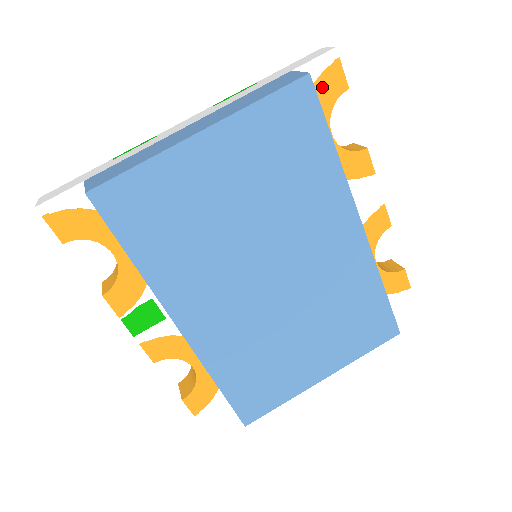
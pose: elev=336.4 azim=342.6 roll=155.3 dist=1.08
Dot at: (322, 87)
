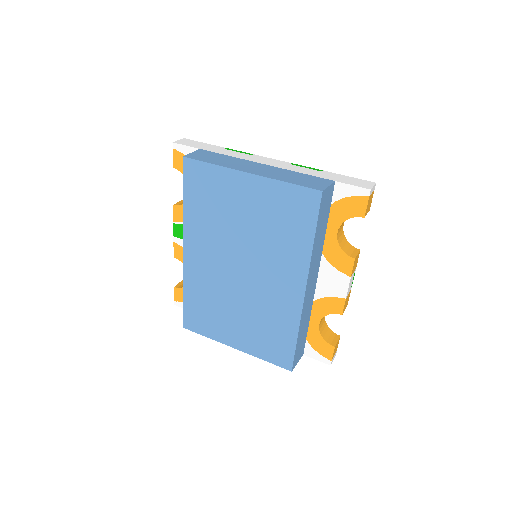
Dot at: (348, 204)
